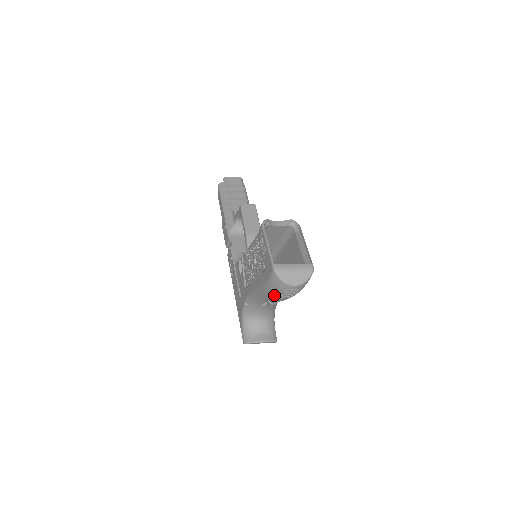
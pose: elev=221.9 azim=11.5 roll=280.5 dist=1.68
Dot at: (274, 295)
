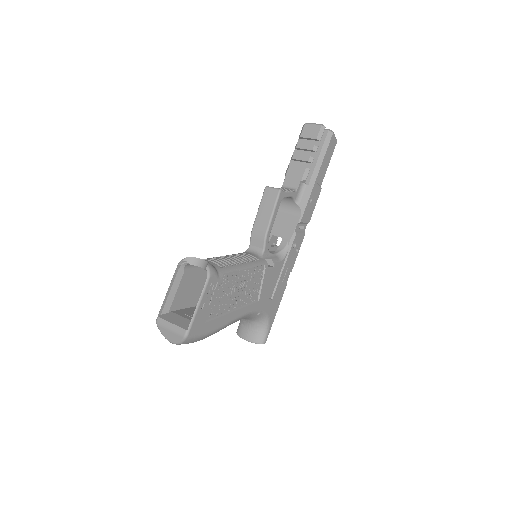
Dot at: occluded
